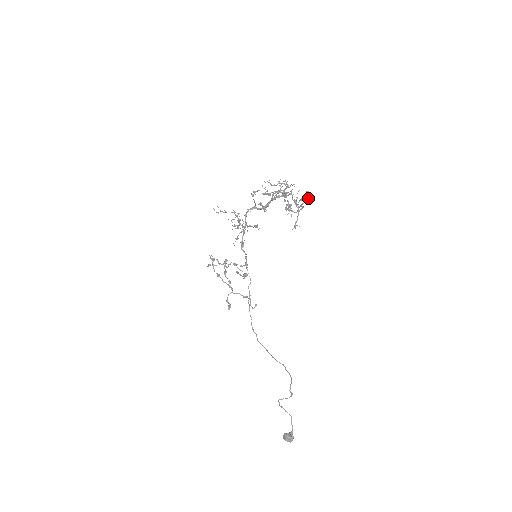
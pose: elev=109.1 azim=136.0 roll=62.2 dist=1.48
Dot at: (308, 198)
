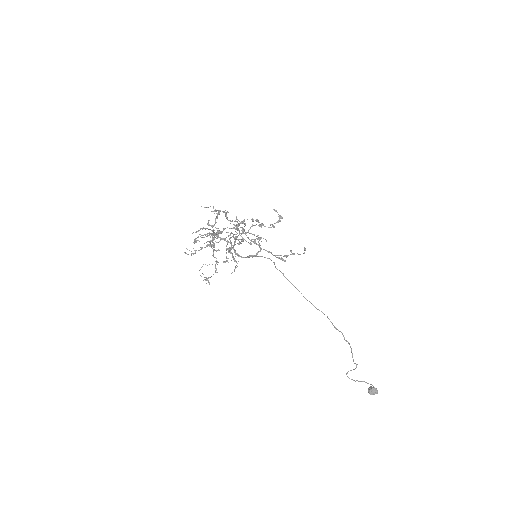
Dot at: occluded
